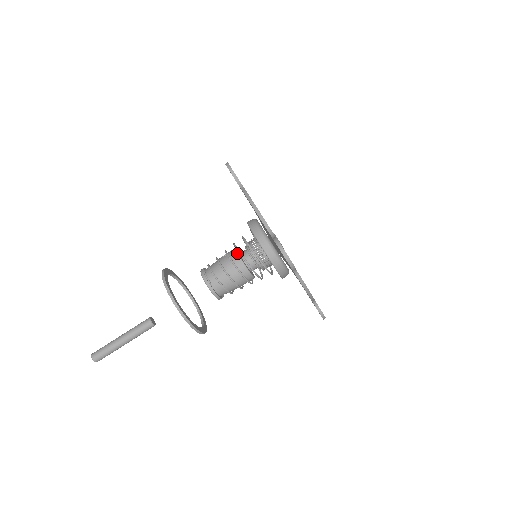
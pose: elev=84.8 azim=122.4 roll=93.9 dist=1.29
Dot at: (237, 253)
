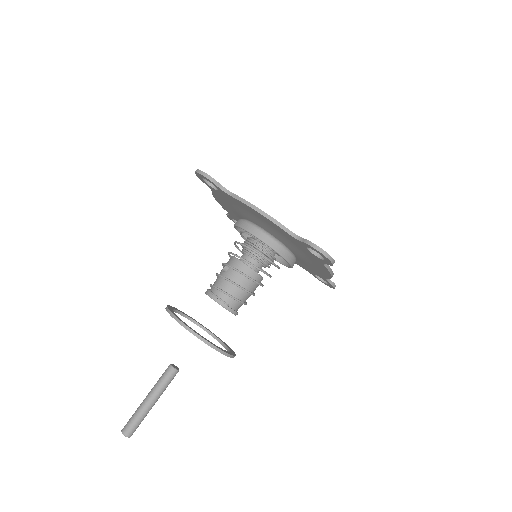
Dot at: (242, 262)
